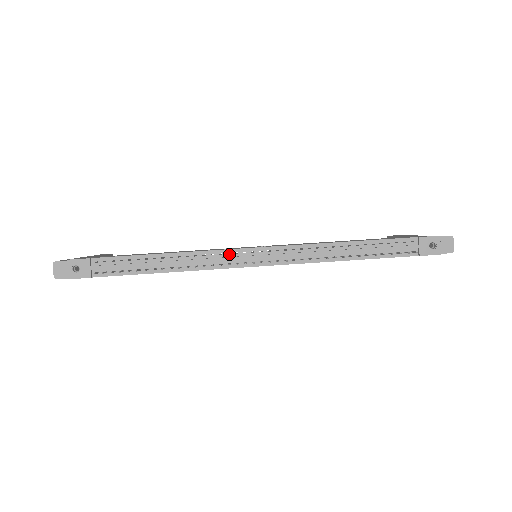
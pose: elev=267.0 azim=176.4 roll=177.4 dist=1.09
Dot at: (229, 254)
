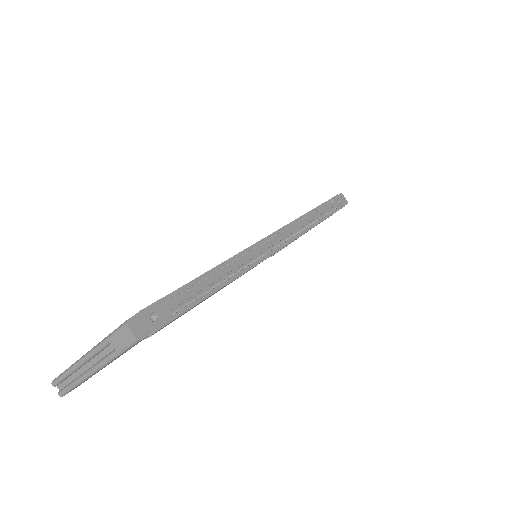
Dot at: (256, 248)
